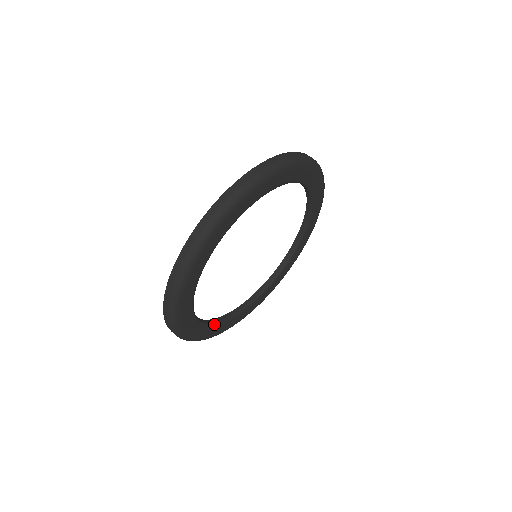
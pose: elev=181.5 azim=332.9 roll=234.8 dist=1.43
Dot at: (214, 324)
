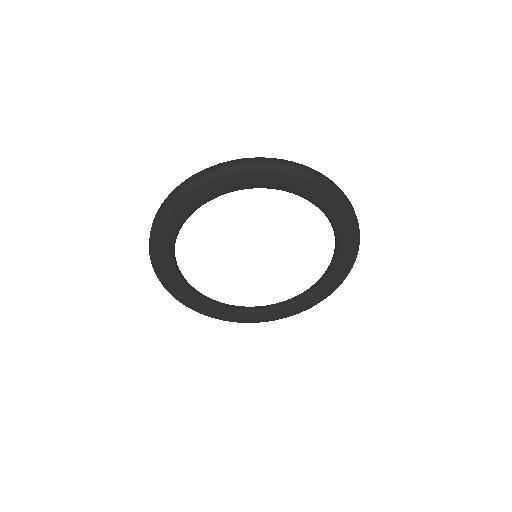
Dot at: (225, 308)
